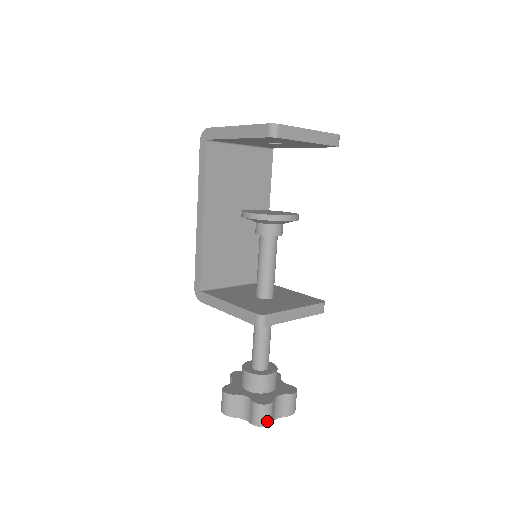
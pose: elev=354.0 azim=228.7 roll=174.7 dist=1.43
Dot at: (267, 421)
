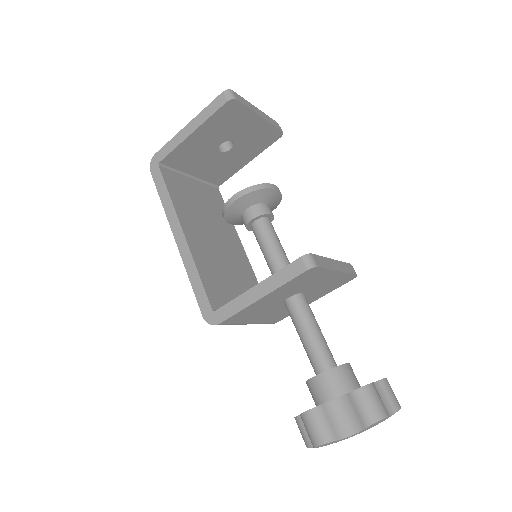
Dot at: (383, 409)
